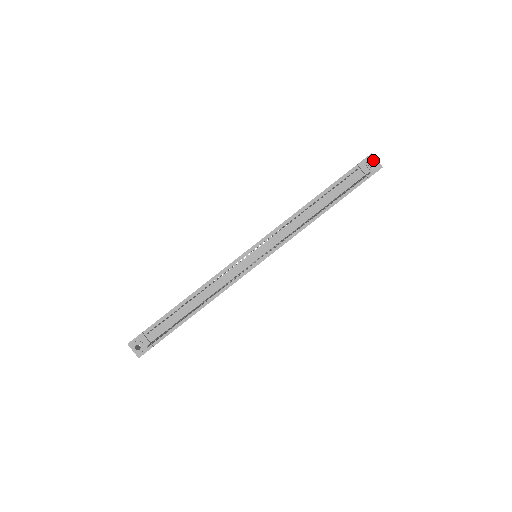
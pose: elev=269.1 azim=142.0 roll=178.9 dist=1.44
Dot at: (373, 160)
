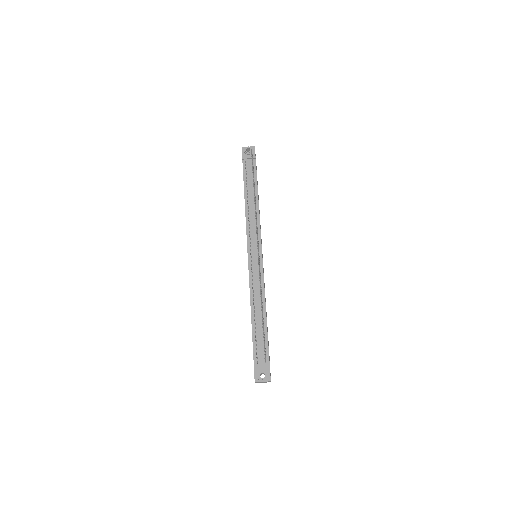
Dot at: (246, 148)
